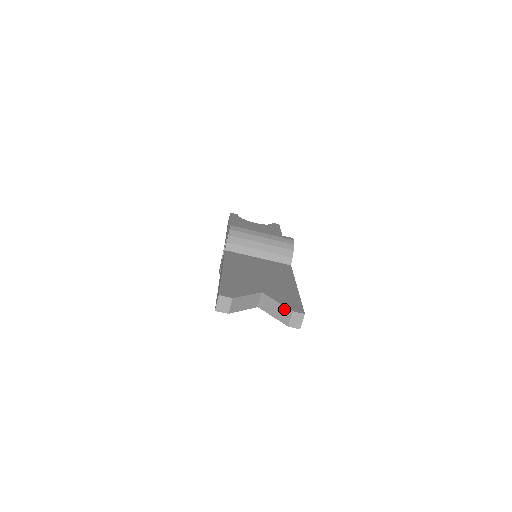
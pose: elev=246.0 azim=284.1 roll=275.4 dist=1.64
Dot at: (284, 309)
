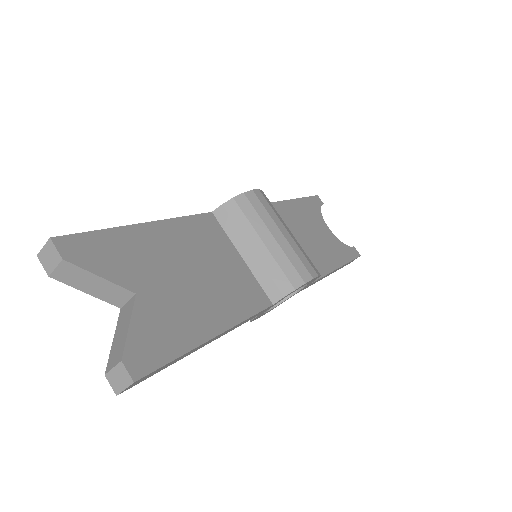
Dot at: (122, 345)
